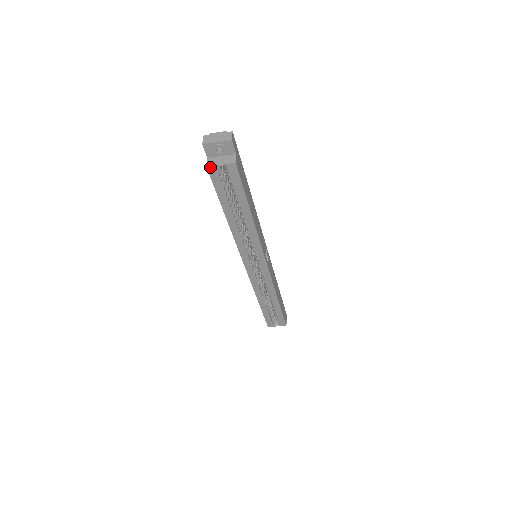
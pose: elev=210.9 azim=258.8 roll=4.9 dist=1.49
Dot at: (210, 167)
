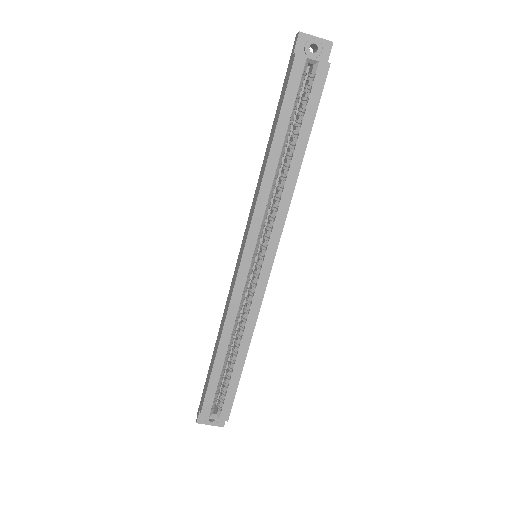
Dot at: (299, 55)
